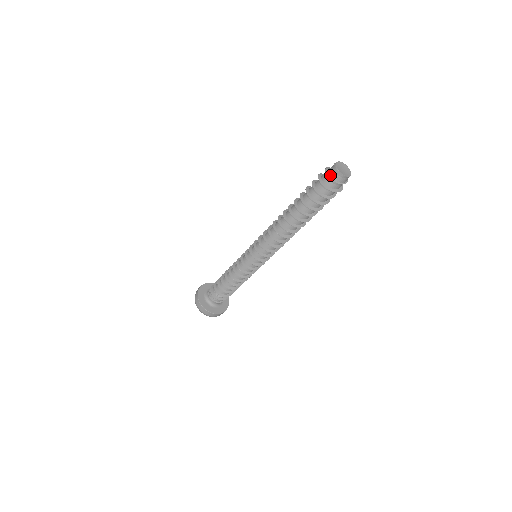
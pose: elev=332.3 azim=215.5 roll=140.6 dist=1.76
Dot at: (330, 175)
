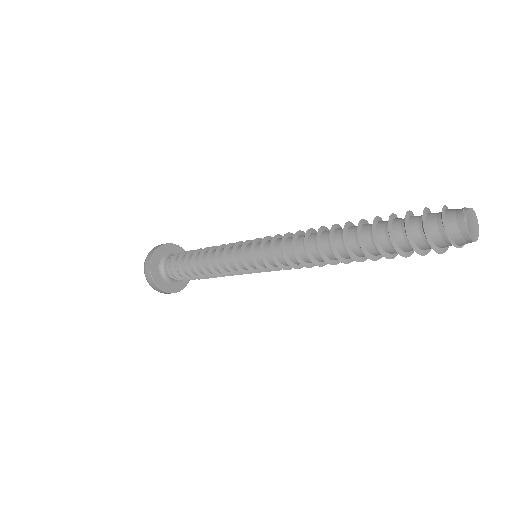
Dot at: (447, 226)
